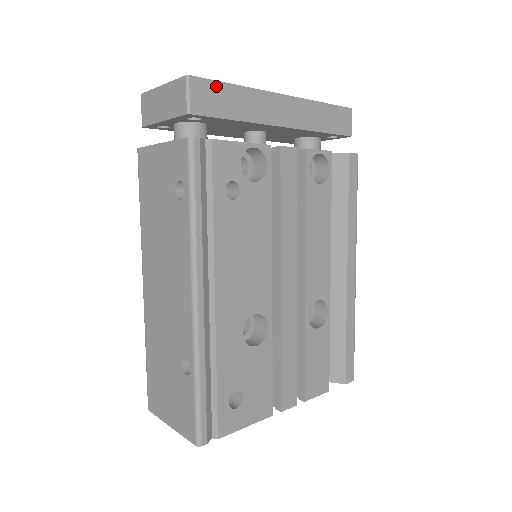
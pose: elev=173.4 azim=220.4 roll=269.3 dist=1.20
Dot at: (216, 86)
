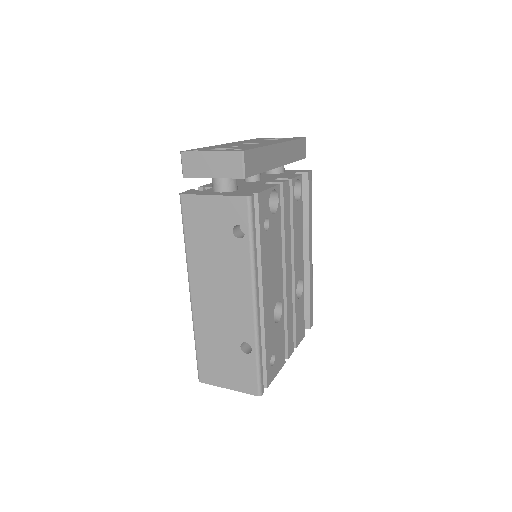
Dot at: (254, 152)
